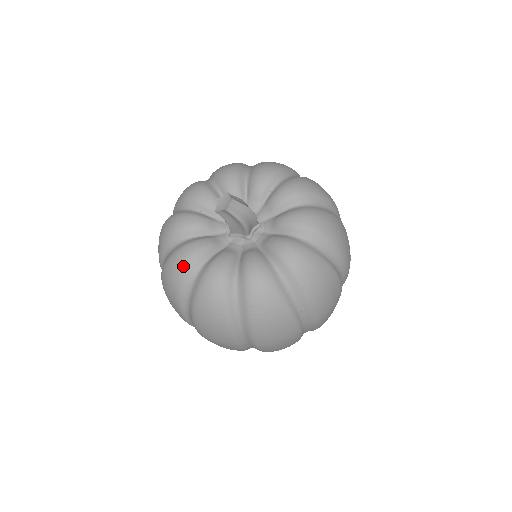
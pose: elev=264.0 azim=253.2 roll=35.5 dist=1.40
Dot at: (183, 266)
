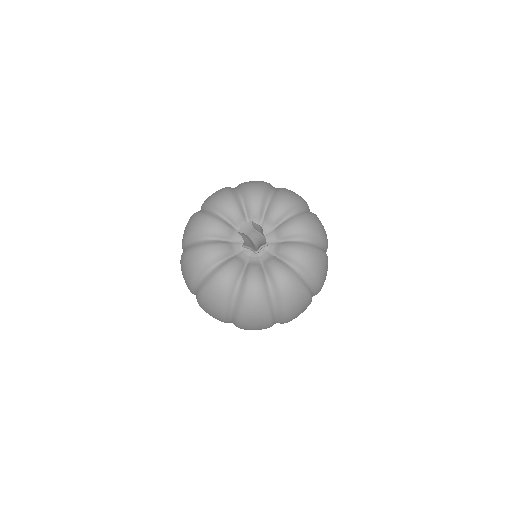
Dot at: (203, 261)
